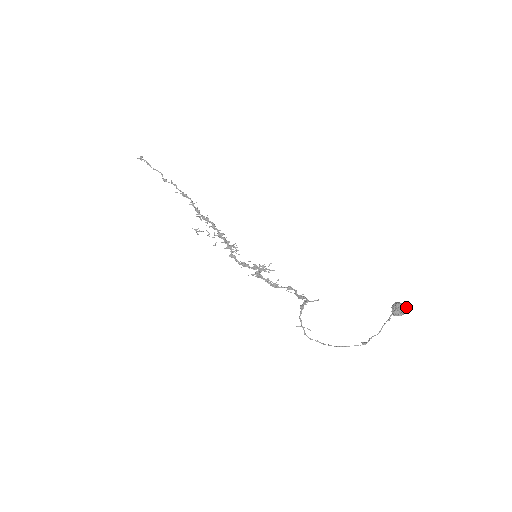
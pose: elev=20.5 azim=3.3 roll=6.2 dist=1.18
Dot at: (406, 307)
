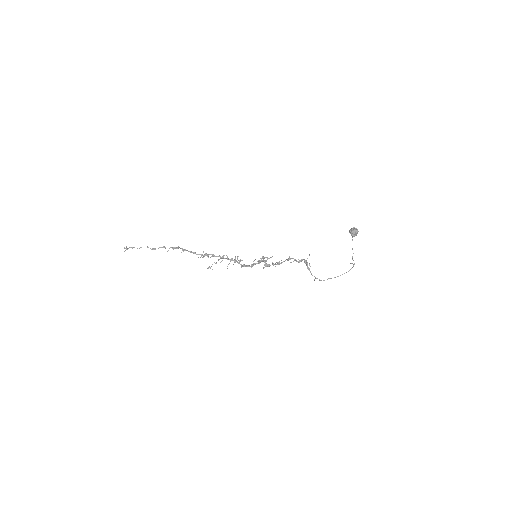
Dot at: (357, 229)
